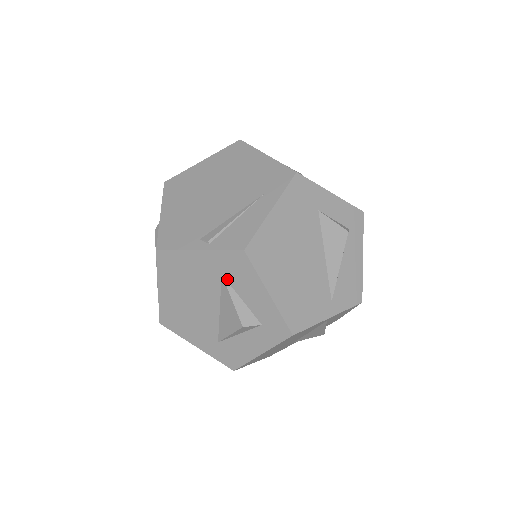
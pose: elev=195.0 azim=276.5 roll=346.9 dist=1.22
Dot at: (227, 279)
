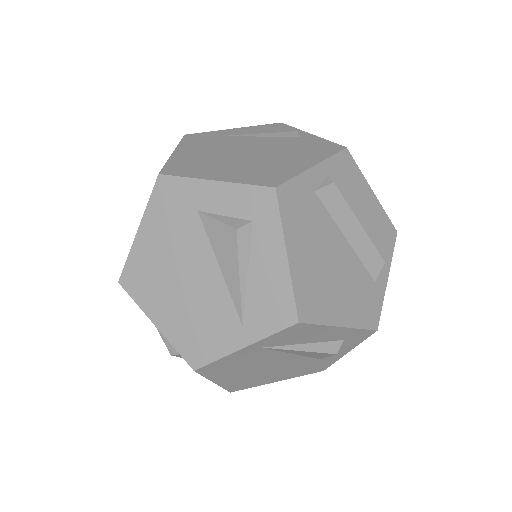
Dot at: occluded
